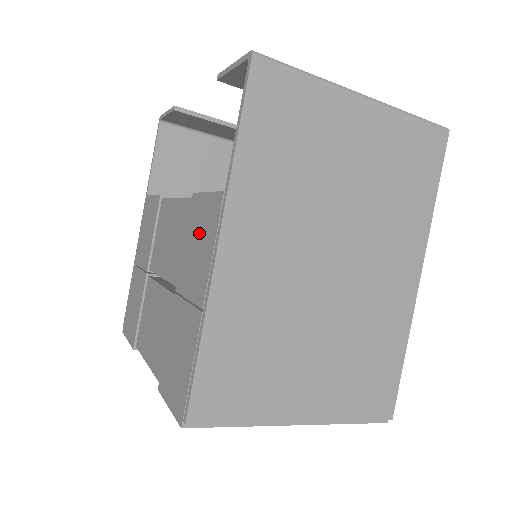
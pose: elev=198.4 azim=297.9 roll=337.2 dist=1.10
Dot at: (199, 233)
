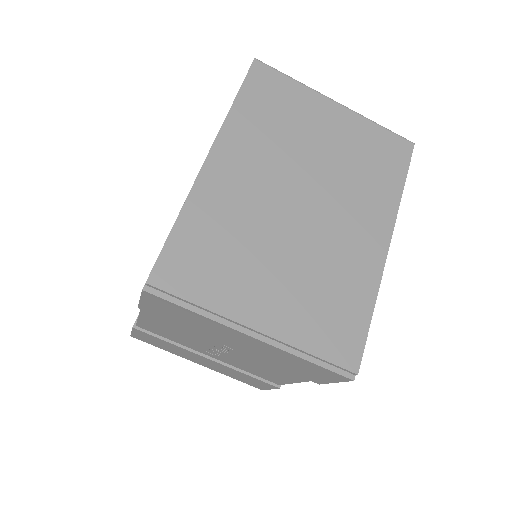
Dot at: occluded
